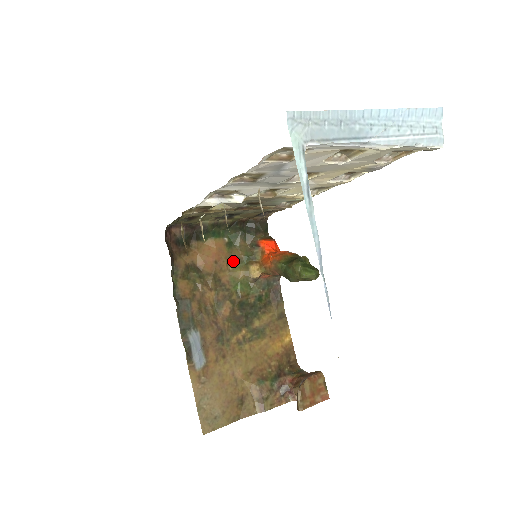
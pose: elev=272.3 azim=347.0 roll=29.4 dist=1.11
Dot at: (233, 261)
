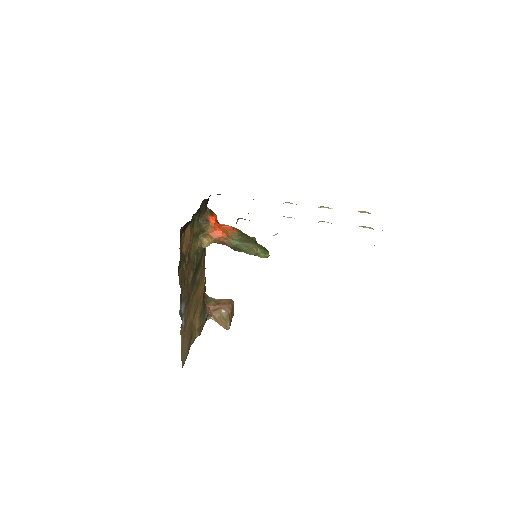
Dot at: (194, 237)
